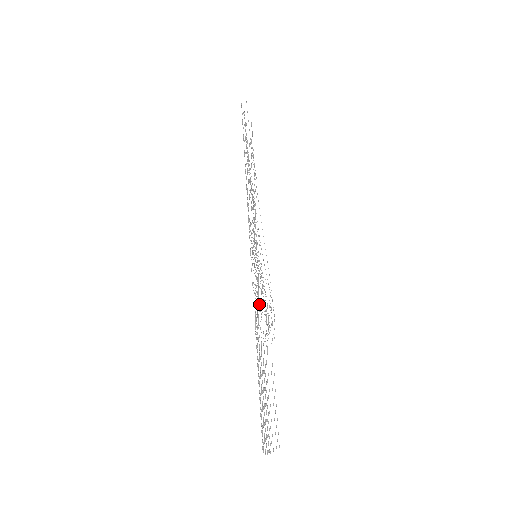
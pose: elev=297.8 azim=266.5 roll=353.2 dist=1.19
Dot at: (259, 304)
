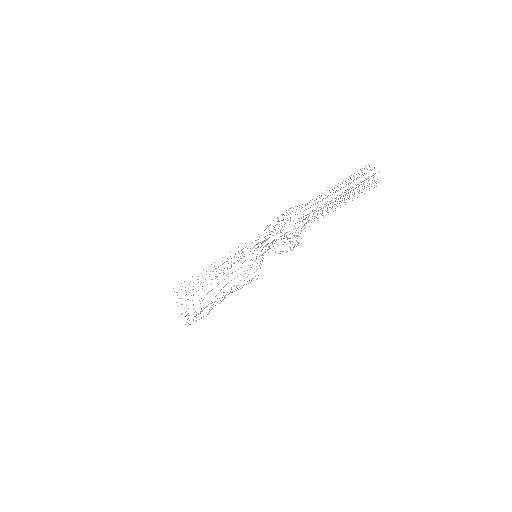
Dot at: (284, 242)
